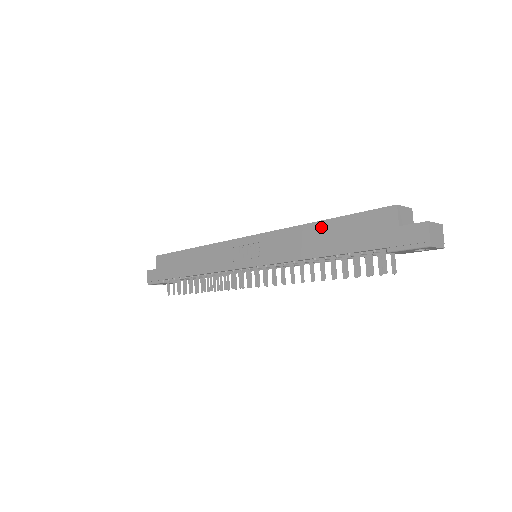
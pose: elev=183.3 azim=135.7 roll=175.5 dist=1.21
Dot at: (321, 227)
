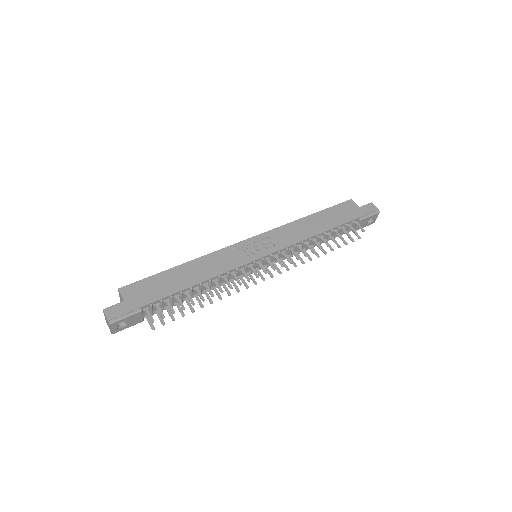
Dot at: (313, 218)
